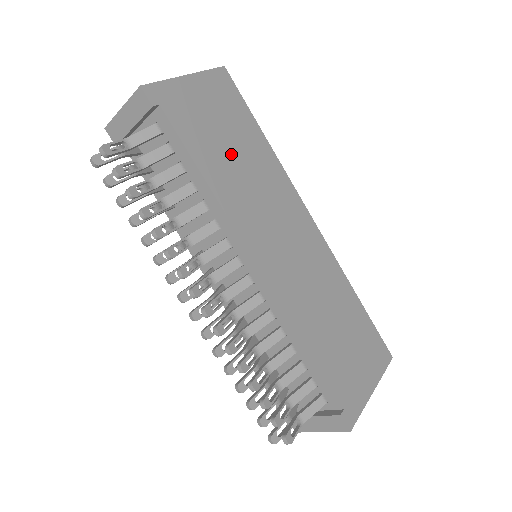
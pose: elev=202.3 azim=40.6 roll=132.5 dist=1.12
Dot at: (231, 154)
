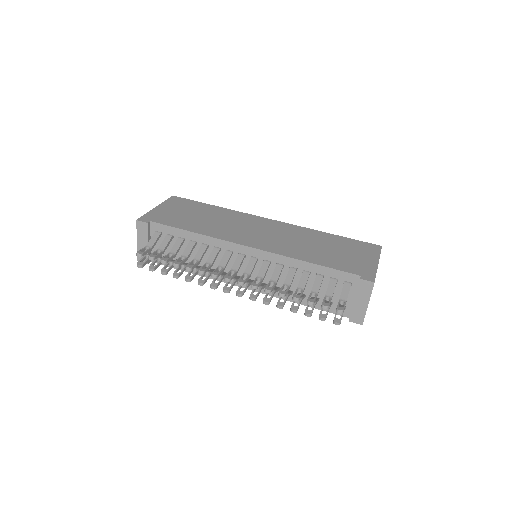
Dot at: (201, 219)
